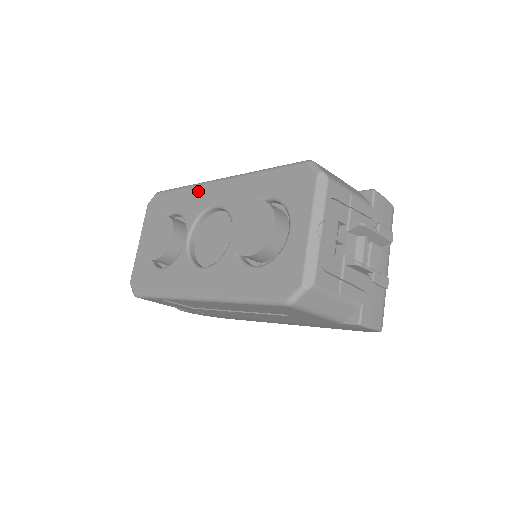
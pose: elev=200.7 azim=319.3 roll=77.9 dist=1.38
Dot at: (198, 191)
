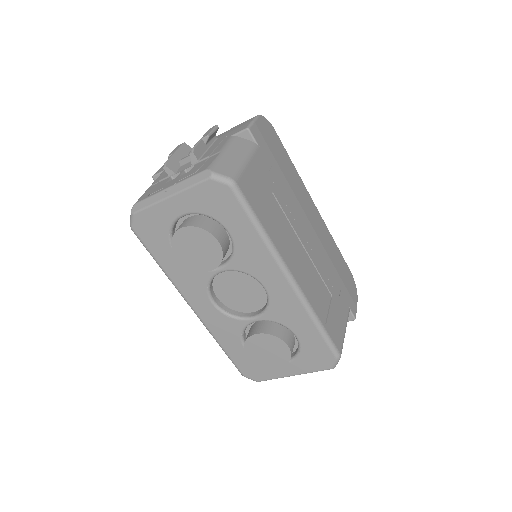
Dot at: (267, 259)
